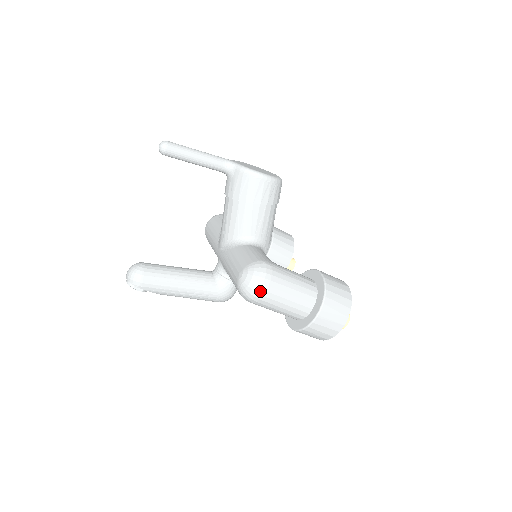
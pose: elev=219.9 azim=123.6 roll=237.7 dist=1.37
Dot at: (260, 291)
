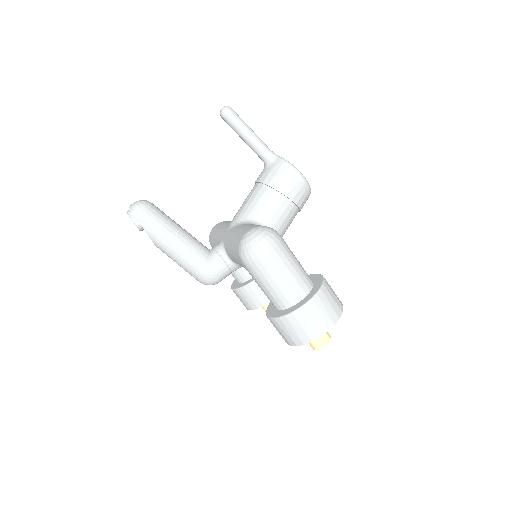
Dot at: (263, 249)
